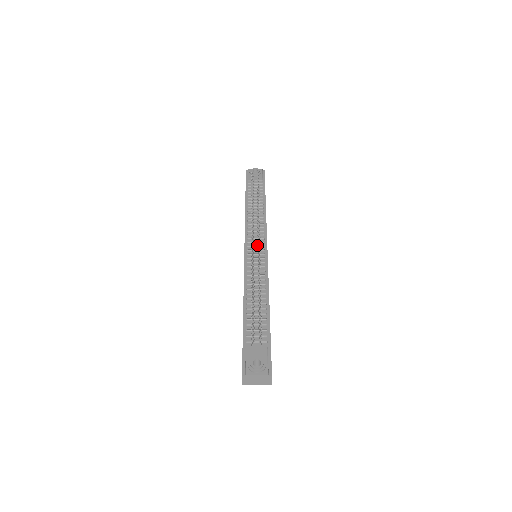
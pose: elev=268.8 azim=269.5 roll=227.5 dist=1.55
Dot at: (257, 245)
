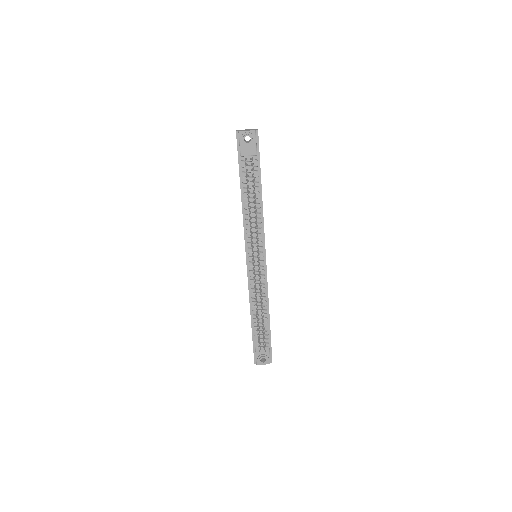
Dot at: (257, 255)
